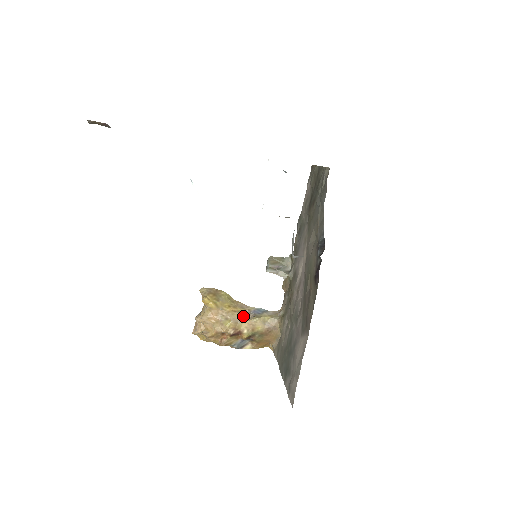
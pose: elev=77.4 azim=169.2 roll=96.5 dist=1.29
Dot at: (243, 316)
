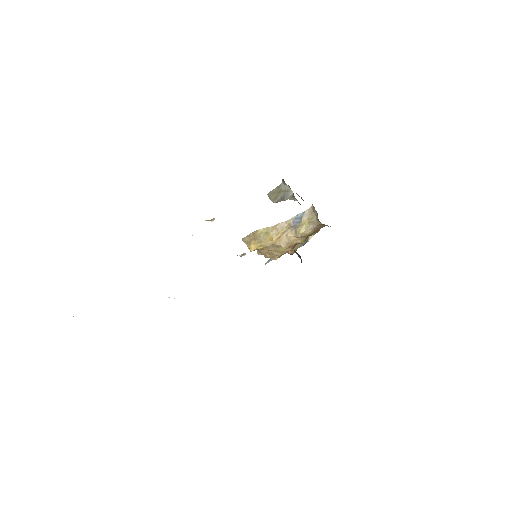
Dot at: (288, 235)
